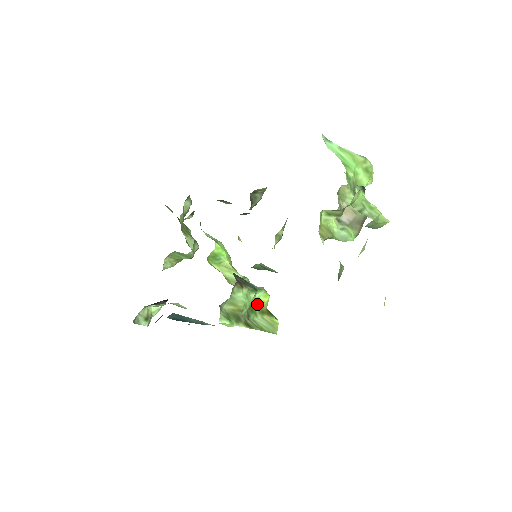
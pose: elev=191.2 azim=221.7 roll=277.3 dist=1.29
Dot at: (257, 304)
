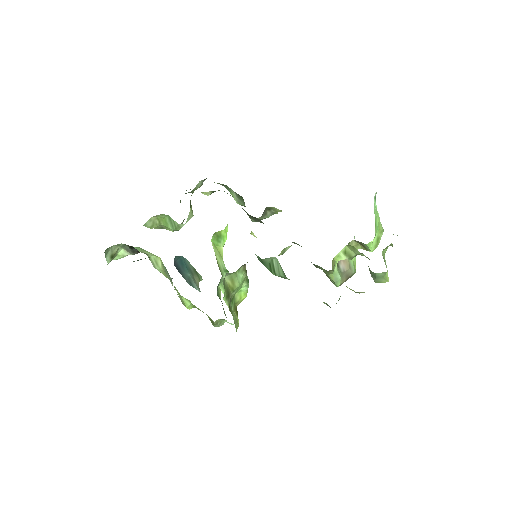
Dot at: (237, 296)
